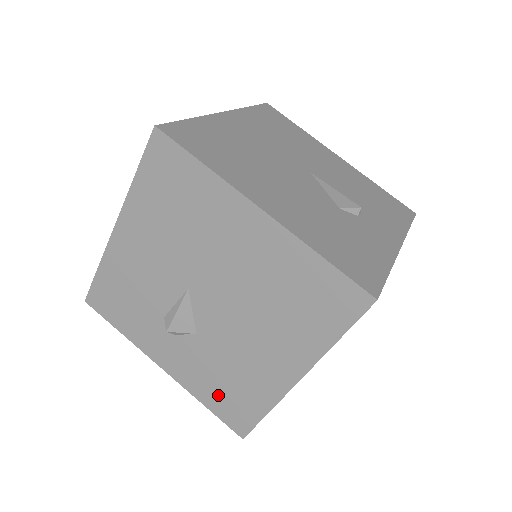
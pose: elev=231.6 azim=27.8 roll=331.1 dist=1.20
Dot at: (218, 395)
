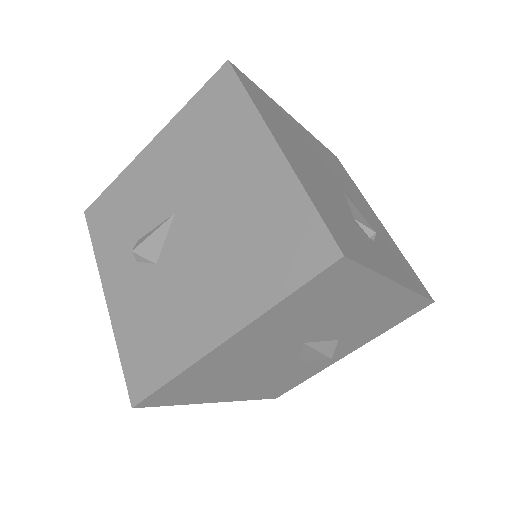
Dot at: (138, 342)
